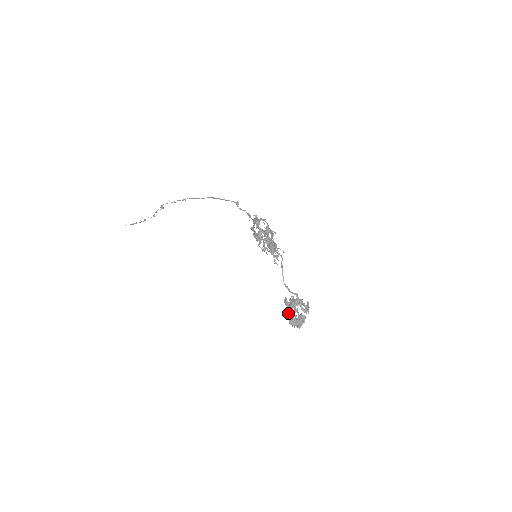
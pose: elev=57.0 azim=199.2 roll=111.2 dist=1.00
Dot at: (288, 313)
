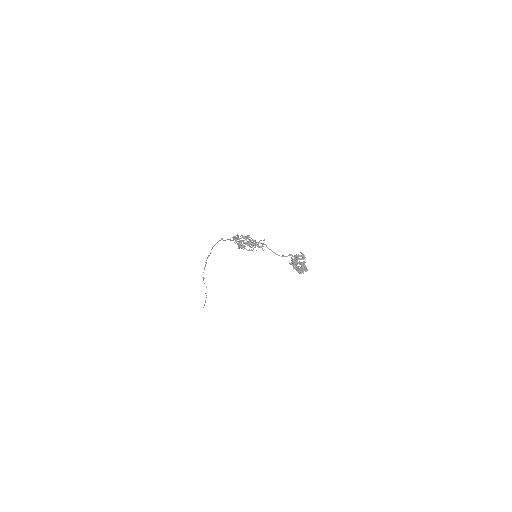
Dot at: (295, 269)
